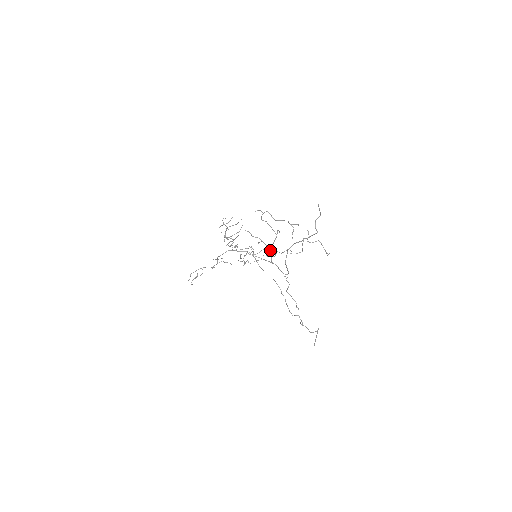
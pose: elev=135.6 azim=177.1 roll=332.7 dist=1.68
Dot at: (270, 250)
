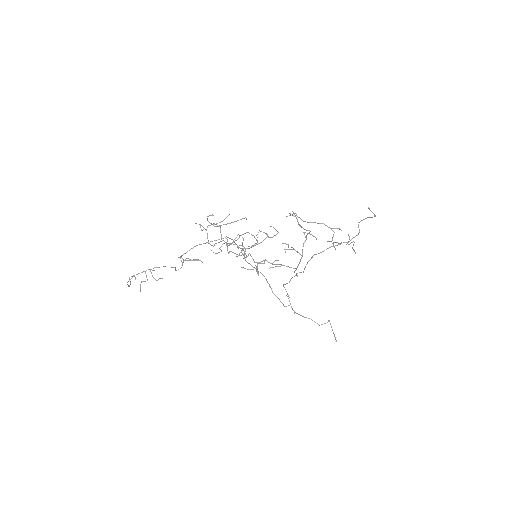
Dot at: (301, 258)
